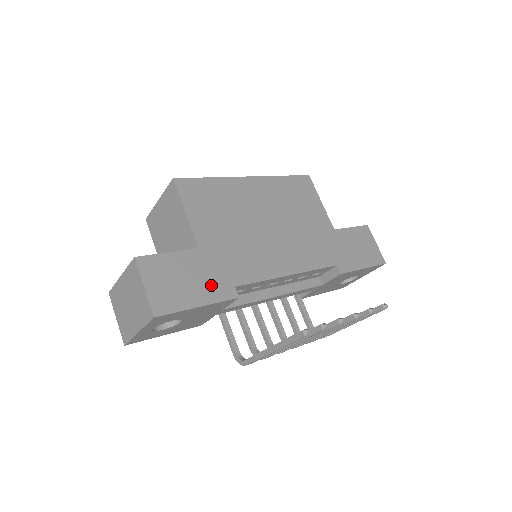
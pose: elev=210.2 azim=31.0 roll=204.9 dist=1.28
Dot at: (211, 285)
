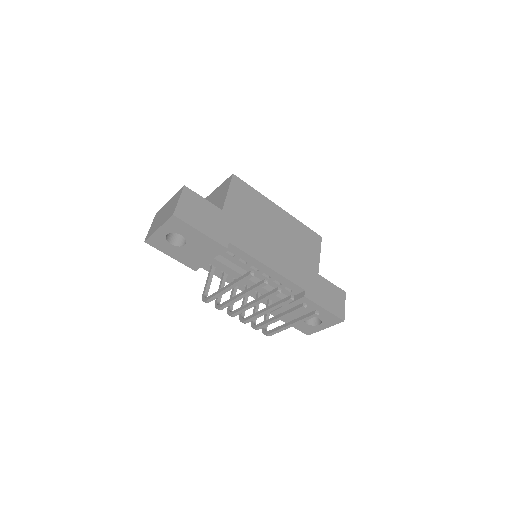
Dot at: (216, 230)
